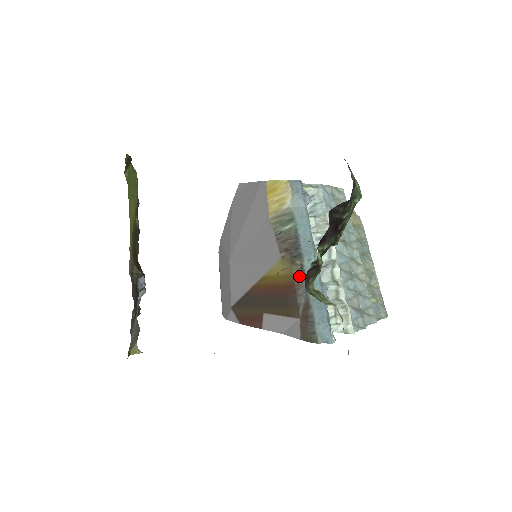
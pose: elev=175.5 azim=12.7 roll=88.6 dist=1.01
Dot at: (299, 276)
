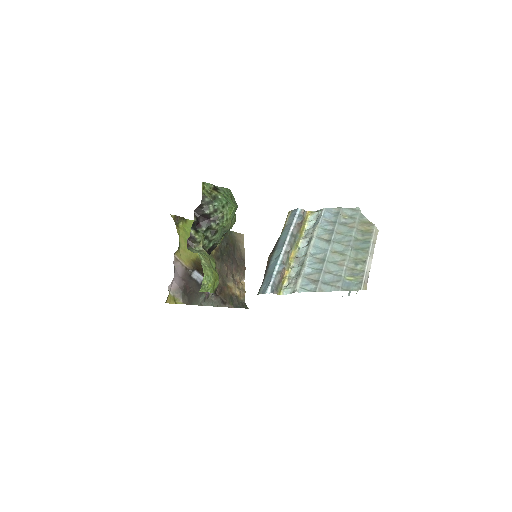
Dot at: (269, 262)
